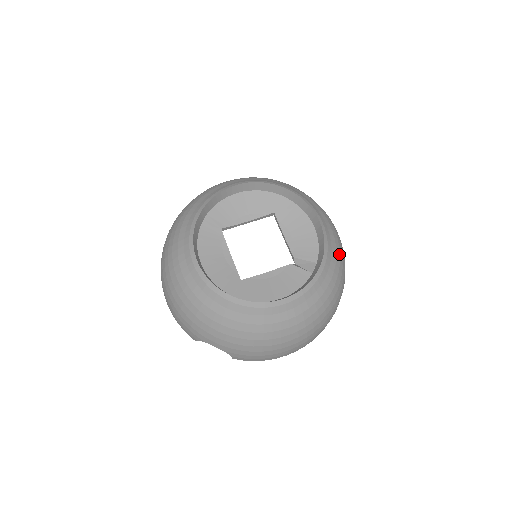
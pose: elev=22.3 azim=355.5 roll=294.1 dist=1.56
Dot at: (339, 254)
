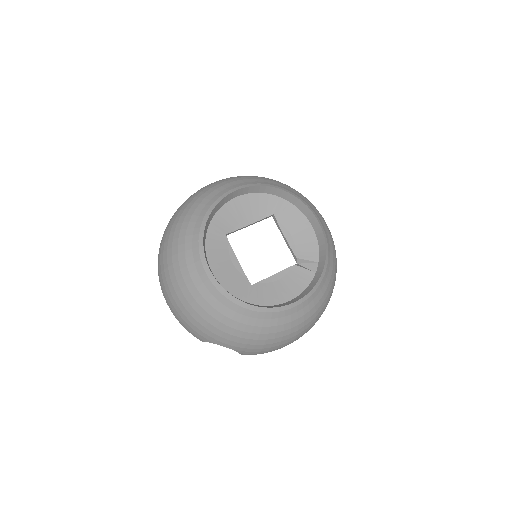
Dot at: (334, 250)
